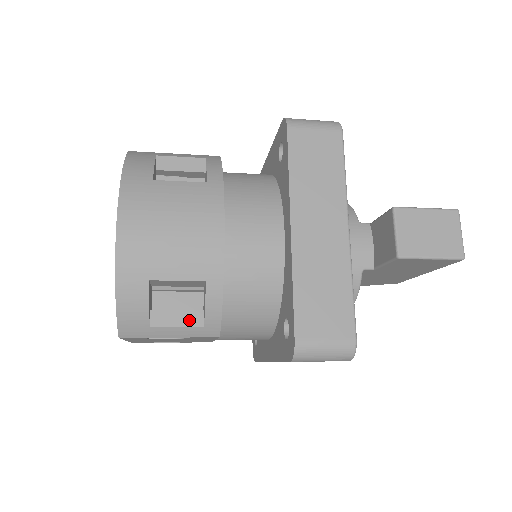
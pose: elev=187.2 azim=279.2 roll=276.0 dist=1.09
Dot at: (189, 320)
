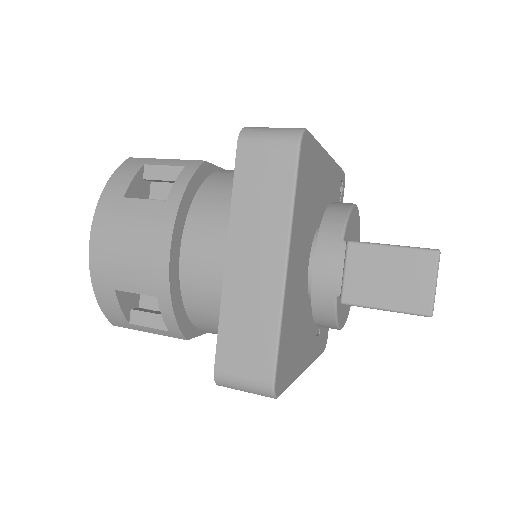
Dot at: (158, 323)
